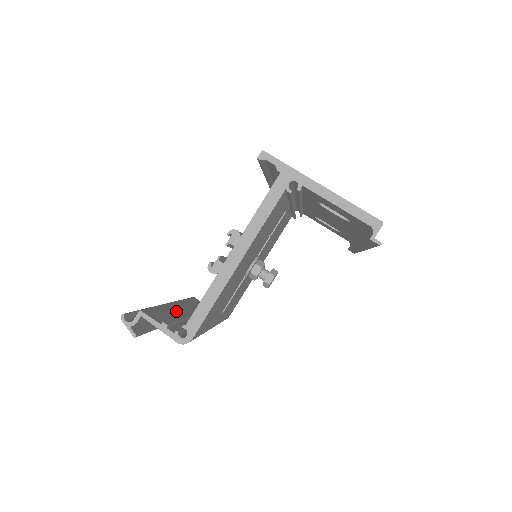
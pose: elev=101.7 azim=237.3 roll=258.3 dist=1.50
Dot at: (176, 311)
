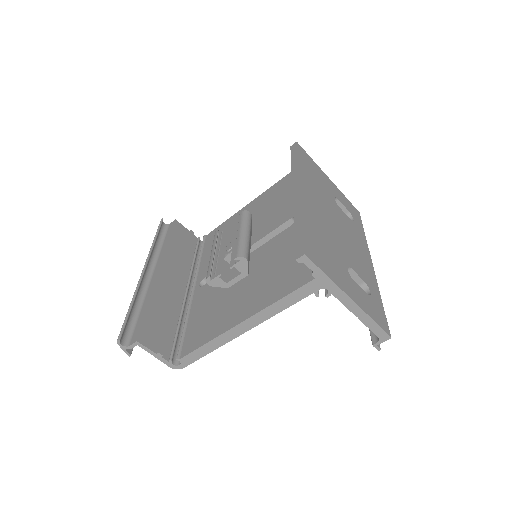
Dot at: (164, 294)
